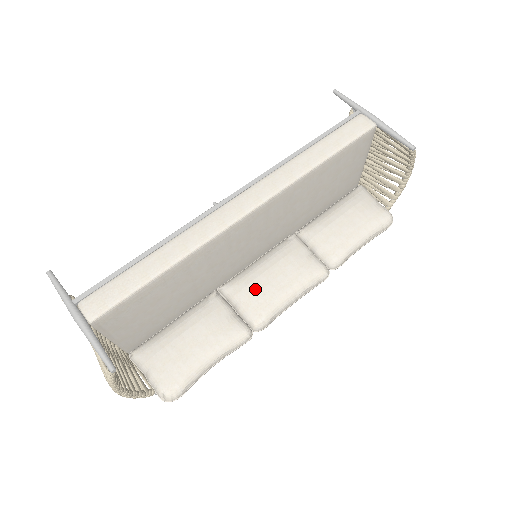
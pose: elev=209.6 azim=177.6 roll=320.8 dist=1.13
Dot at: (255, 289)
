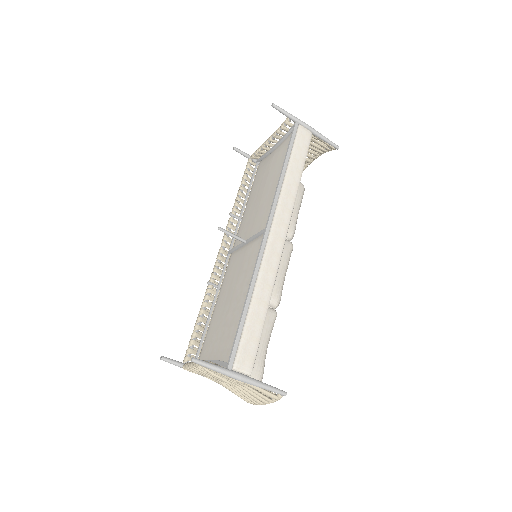
Dot at: occluded
